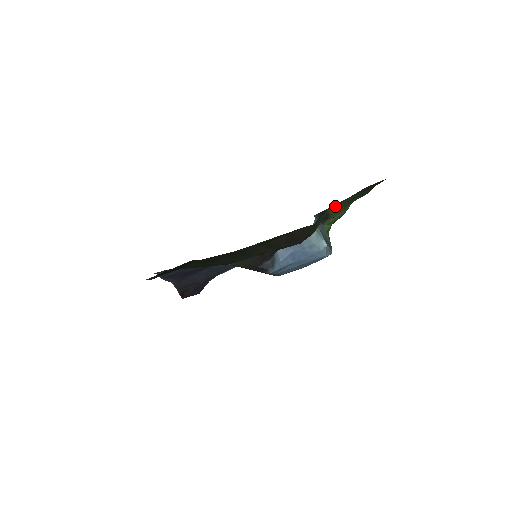
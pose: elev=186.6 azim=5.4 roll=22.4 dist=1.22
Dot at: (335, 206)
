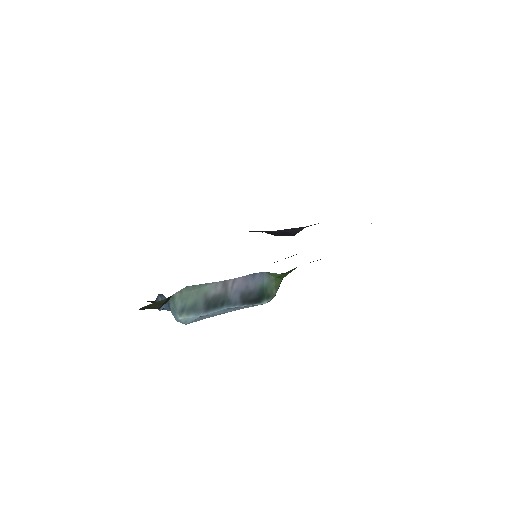
Dot at: occluded
